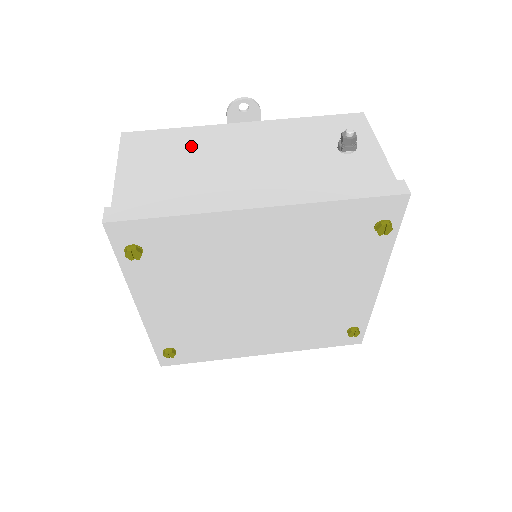
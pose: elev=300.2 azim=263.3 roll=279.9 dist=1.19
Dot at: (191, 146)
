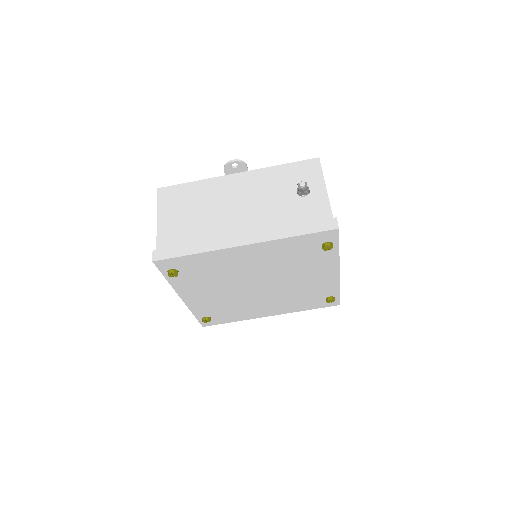
Dot at: (202, 197)
